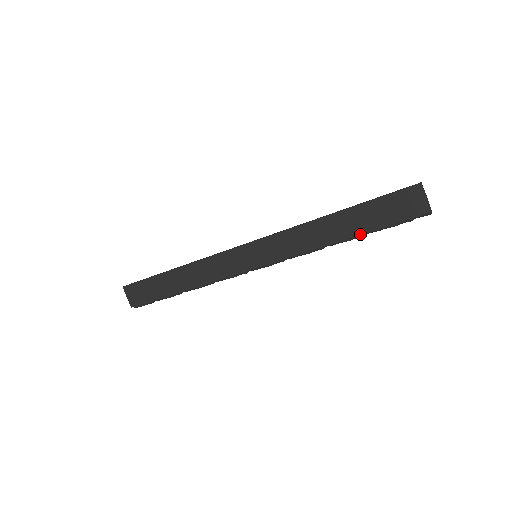
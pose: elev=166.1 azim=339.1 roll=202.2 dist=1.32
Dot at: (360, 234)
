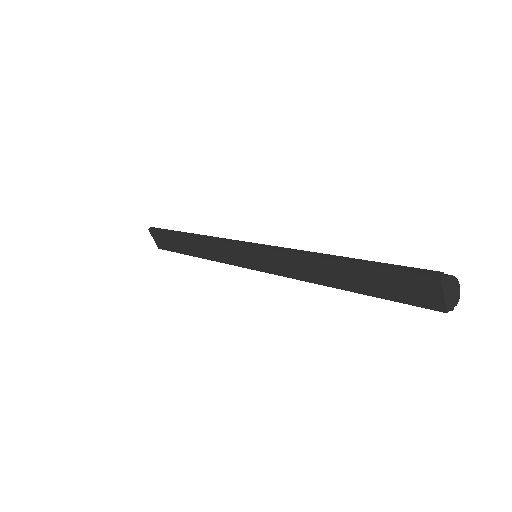
Dot at: (360, 290)
